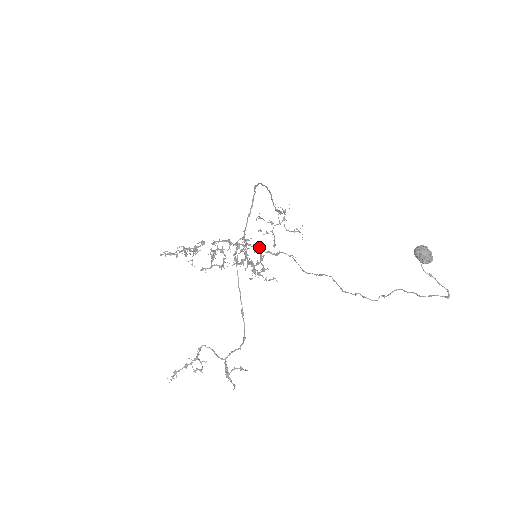
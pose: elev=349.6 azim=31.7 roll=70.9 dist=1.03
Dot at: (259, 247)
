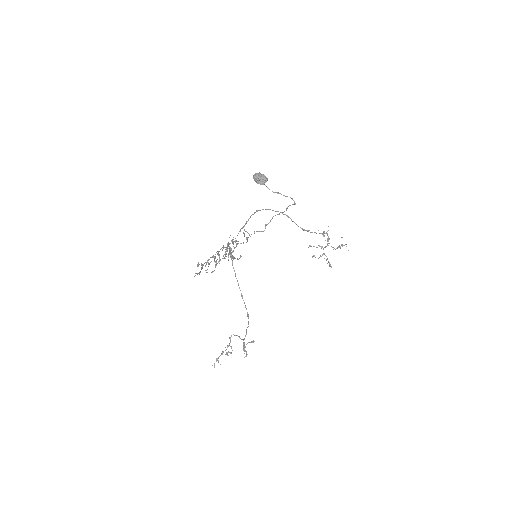
Dot at: (235, 241)
